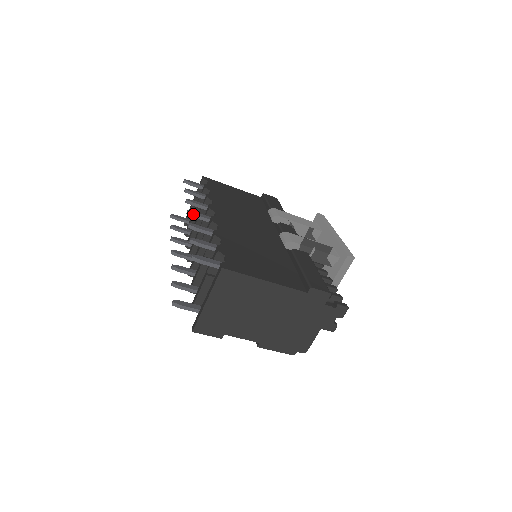
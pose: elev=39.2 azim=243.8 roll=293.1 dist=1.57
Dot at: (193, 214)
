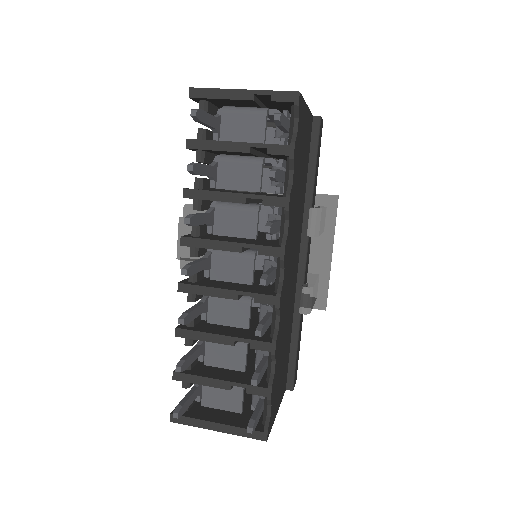
Dot at: occluded
